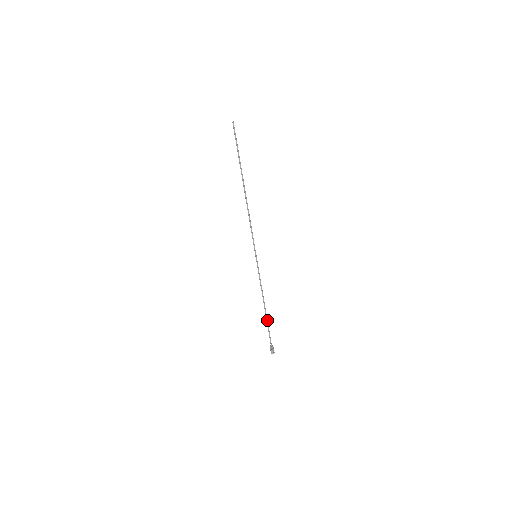
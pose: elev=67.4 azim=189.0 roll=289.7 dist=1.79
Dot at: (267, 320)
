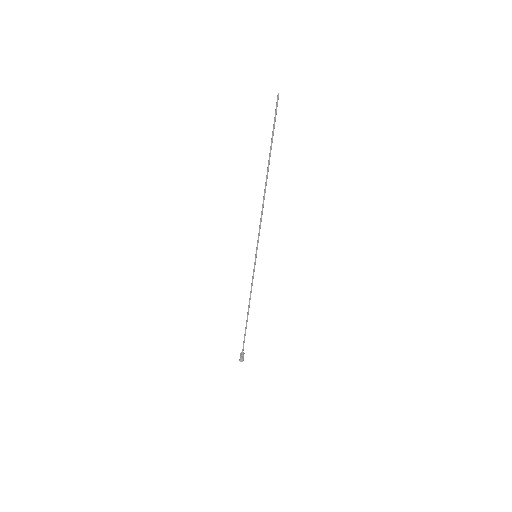
Dot at: (246, 326)
